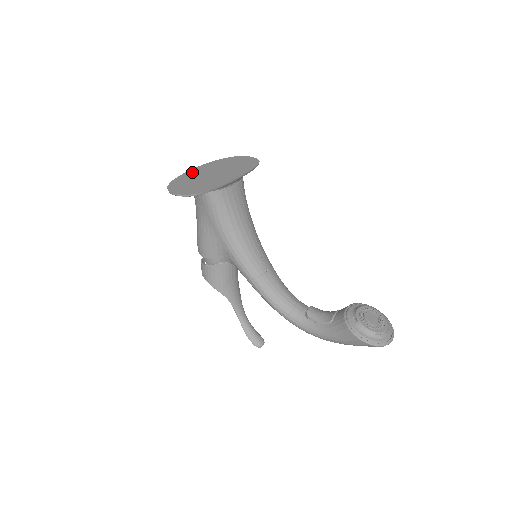
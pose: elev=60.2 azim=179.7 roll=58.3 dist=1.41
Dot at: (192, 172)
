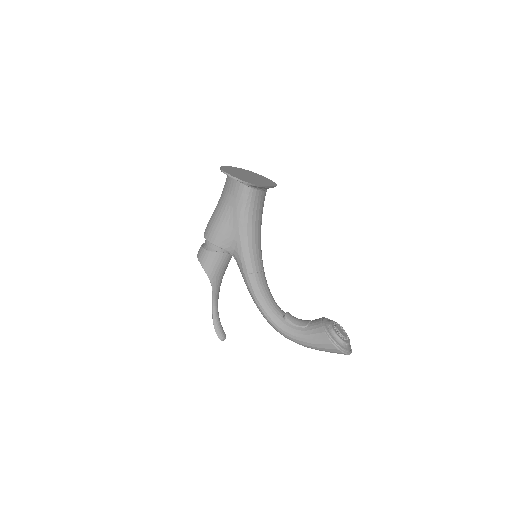
Dot at: (232, 168)
